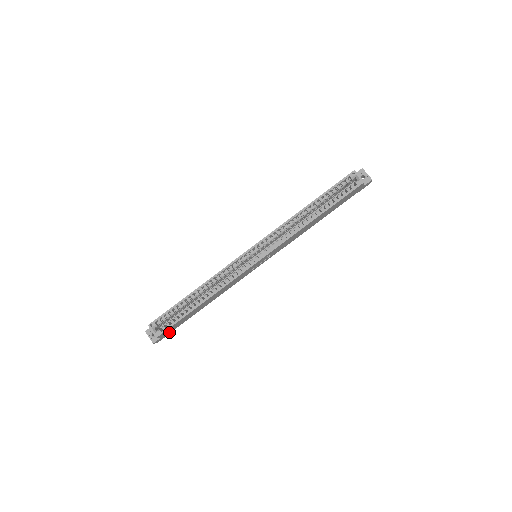
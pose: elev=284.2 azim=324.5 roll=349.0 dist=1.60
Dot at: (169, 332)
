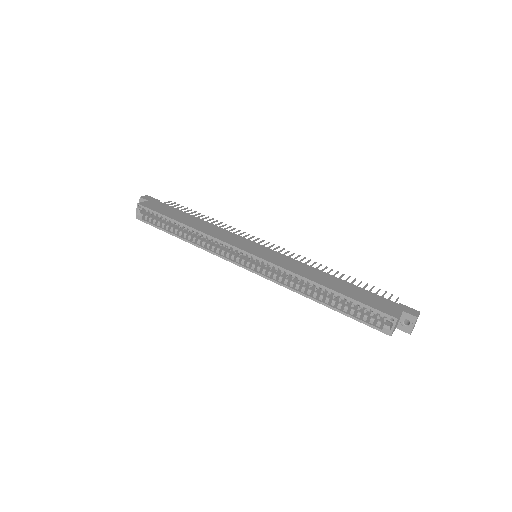
Dot at: occluded
